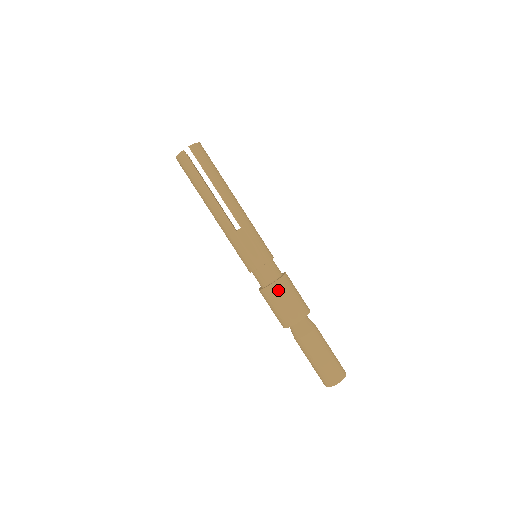
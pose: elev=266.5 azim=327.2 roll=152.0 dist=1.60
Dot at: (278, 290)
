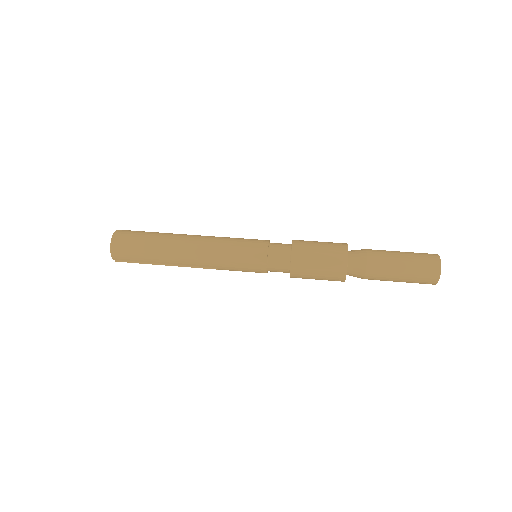
Dot at: occluded
